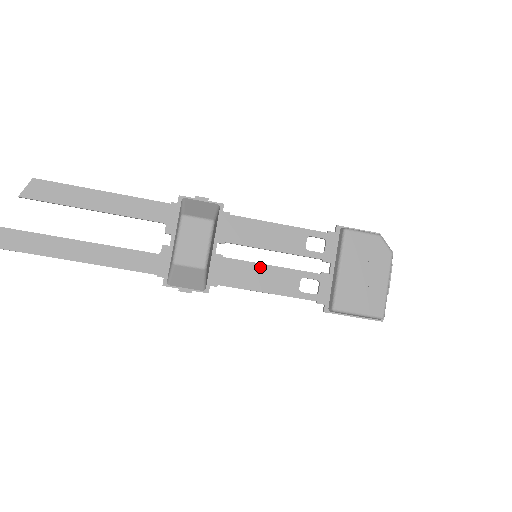
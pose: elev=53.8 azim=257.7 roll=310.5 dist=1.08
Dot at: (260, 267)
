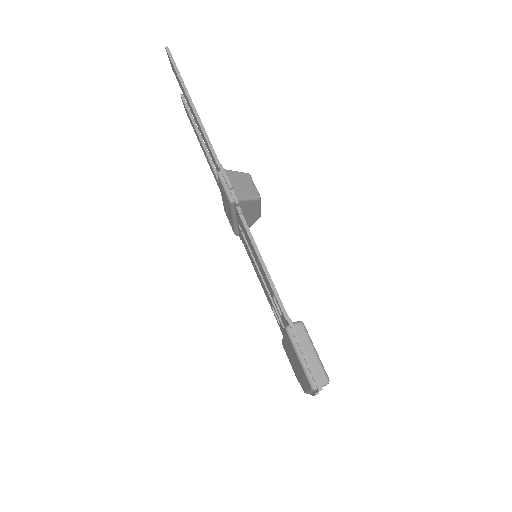
Dot at: occluded
